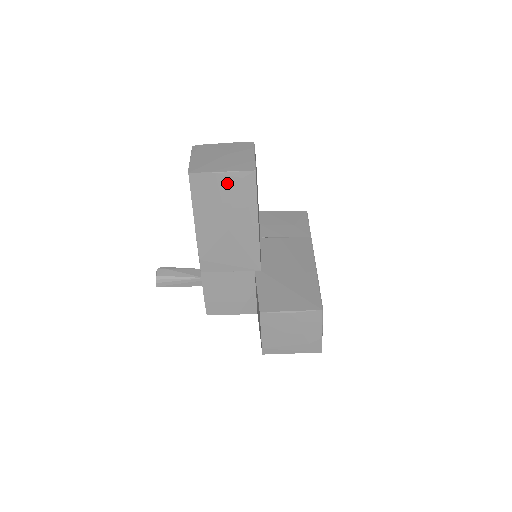
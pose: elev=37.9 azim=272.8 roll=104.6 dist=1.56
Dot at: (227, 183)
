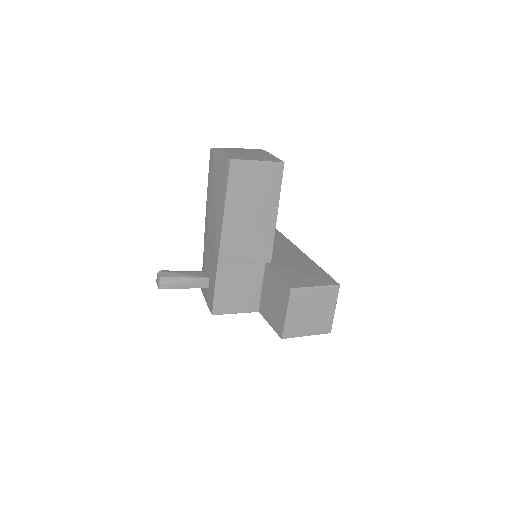
Dot at: (260, 172)
